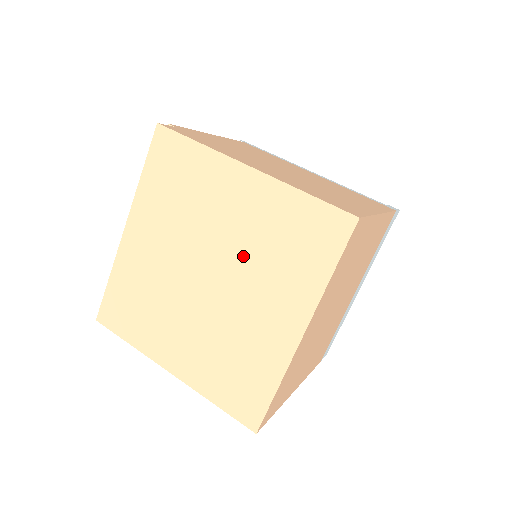
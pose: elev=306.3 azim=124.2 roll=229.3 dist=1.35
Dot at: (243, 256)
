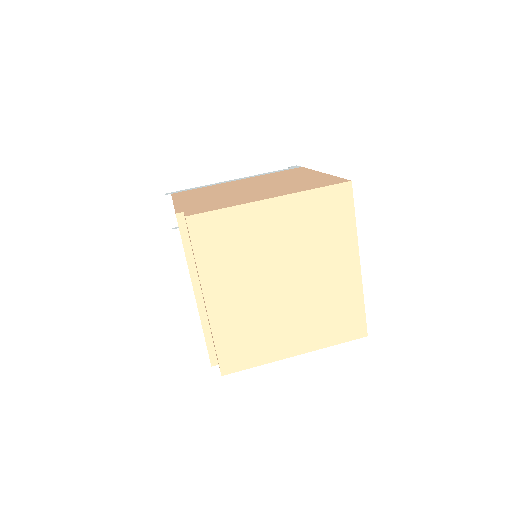
Dot at: (300, 251)
